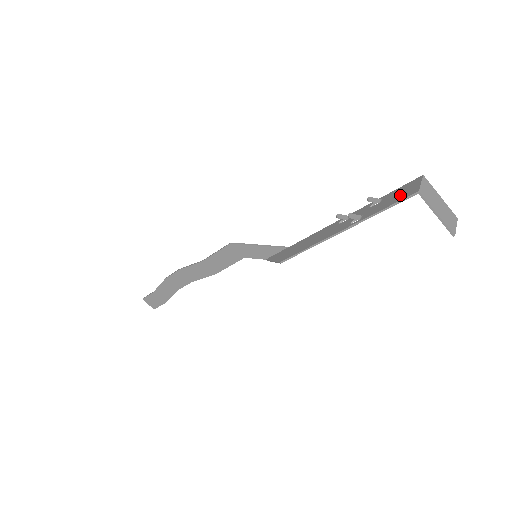
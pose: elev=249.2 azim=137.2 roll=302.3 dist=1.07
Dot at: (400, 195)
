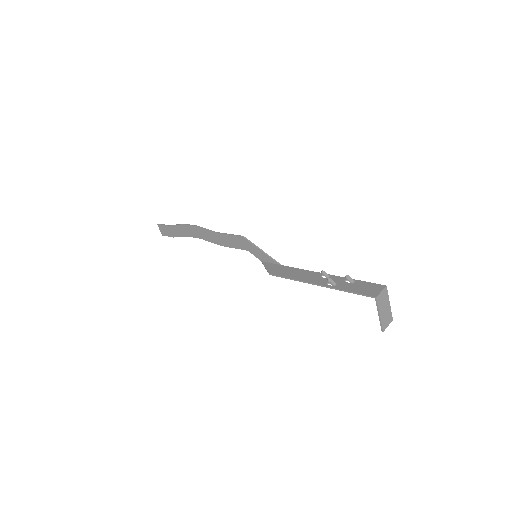
Dot at: (365, 290)
